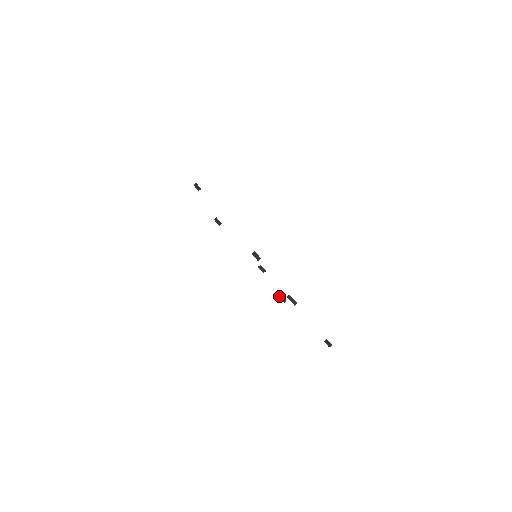
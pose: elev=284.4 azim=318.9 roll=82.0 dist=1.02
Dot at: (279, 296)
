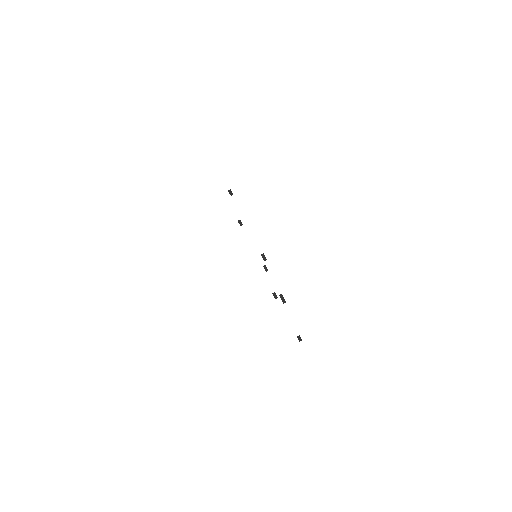
Dot at: (273, 293)
